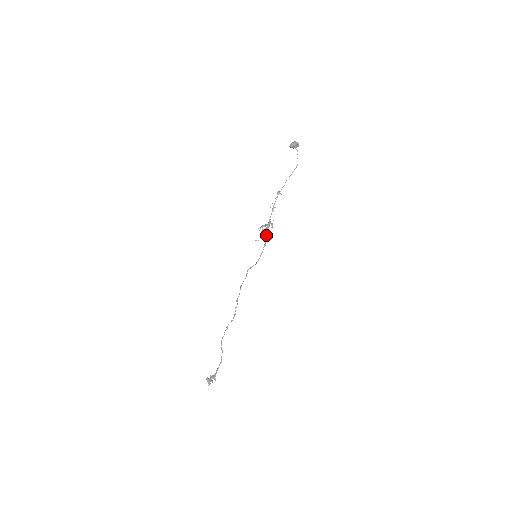
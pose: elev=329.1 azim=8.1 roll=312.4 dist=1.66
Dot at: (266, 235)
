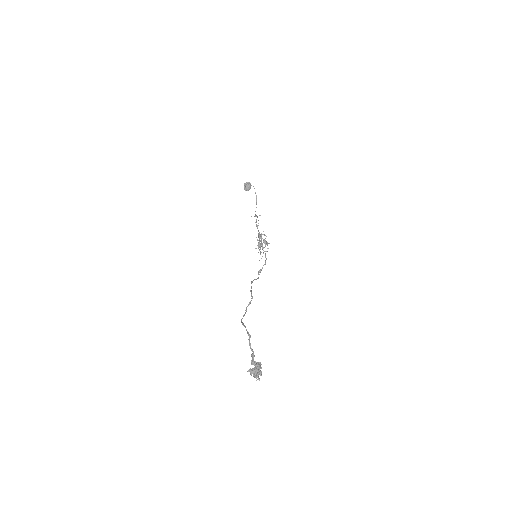
Dot at: (261, 242)
